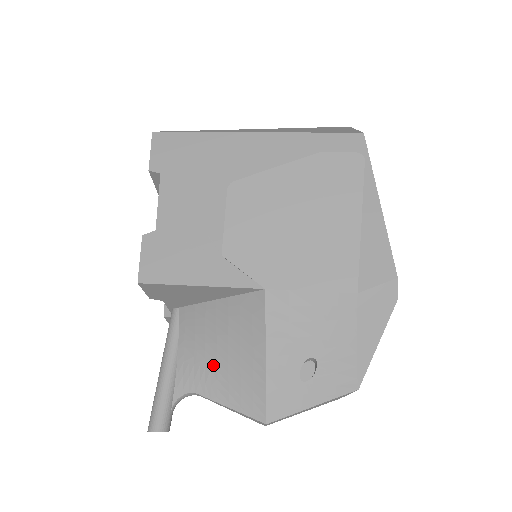
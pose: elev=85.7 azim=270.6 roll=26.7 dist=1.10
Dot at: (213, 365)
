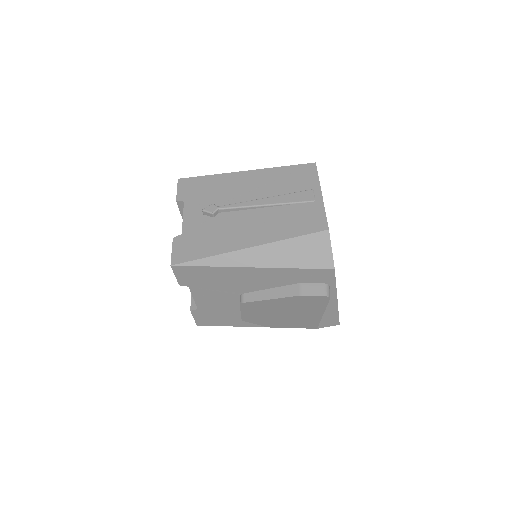
Dot at: occluded
